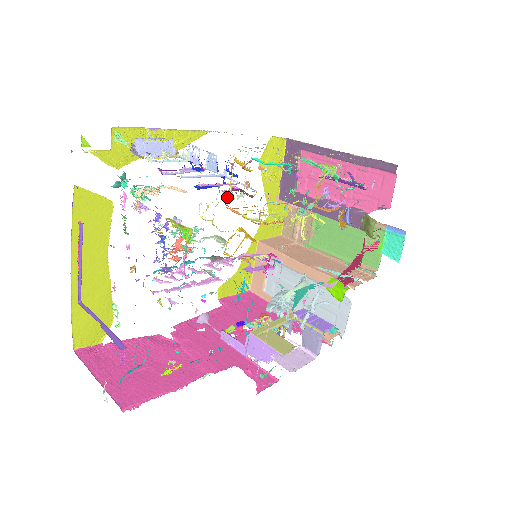
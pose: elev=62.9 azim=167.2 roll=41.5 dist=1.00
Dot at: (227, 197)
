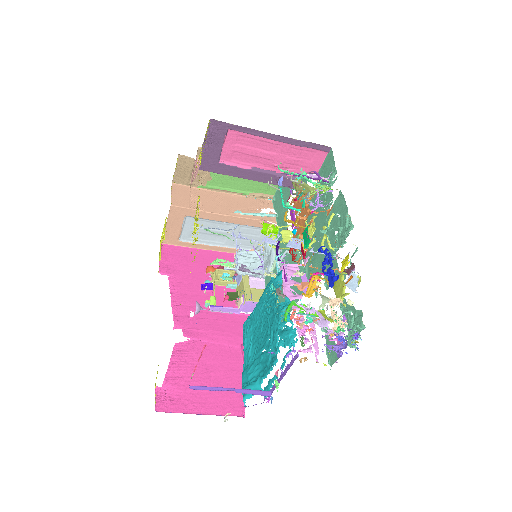
Dot at: (292, 255)
